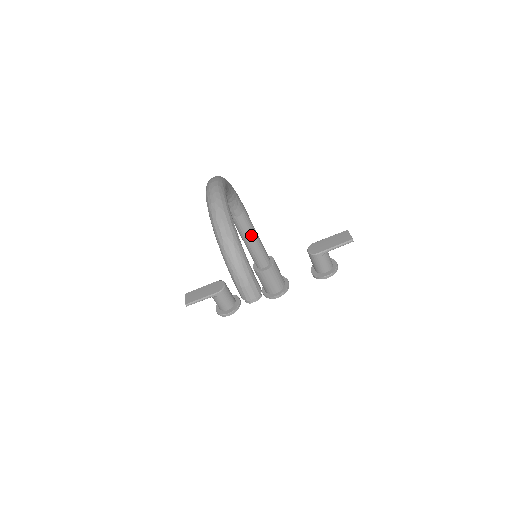
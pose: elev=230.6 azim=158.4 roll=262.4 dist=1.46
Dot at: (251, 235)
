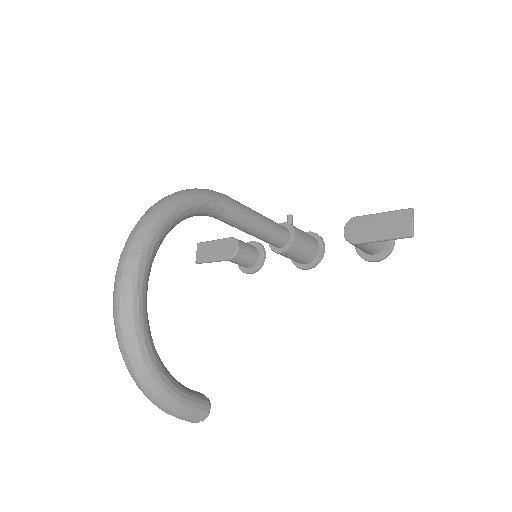
Dot at: (247, 228)
